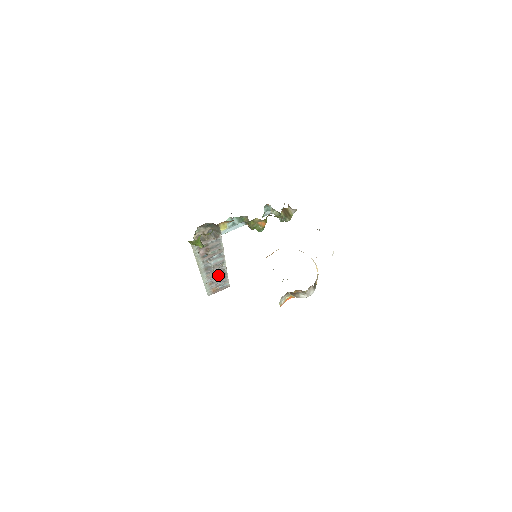
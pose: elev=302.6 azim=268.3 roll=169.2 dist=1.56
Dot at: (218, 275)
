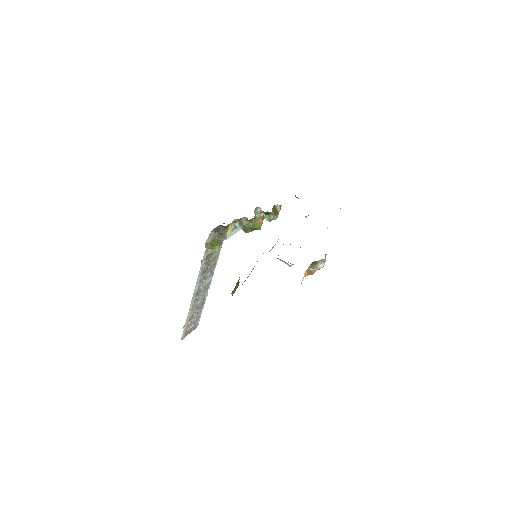
Dot at: (199, 305)
